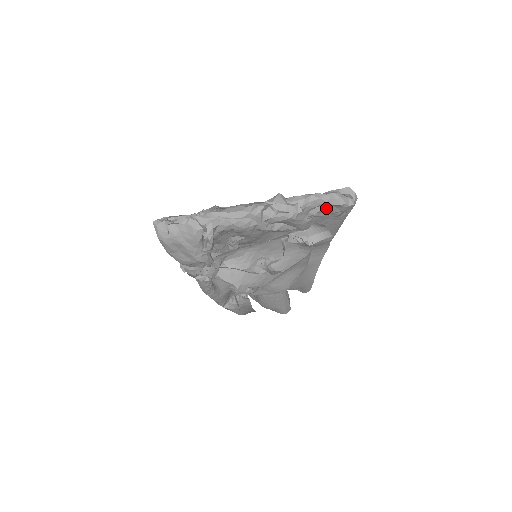
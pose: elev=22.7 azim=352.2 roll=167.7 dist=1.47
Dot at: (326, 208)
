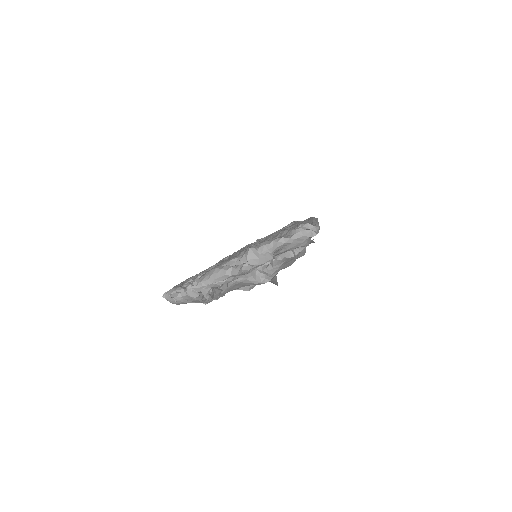
Dot at: occluded
